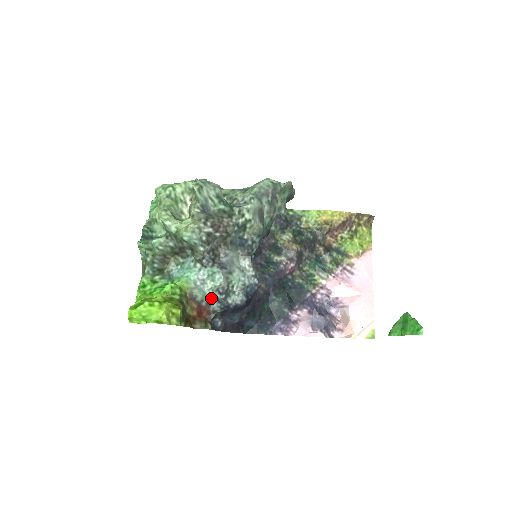
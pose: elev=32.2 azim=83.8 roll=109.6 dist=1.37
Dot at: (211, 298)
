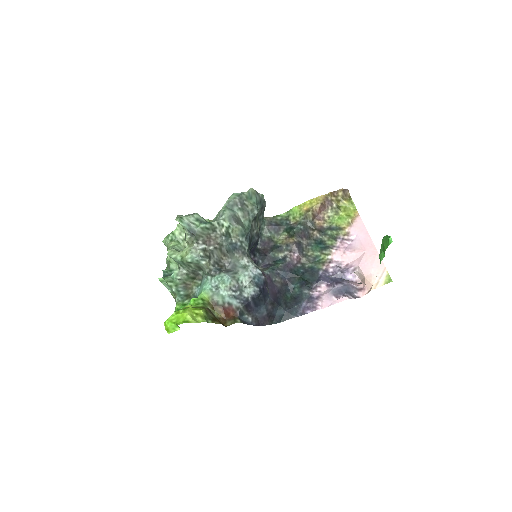
Dot at: (229, 298)
